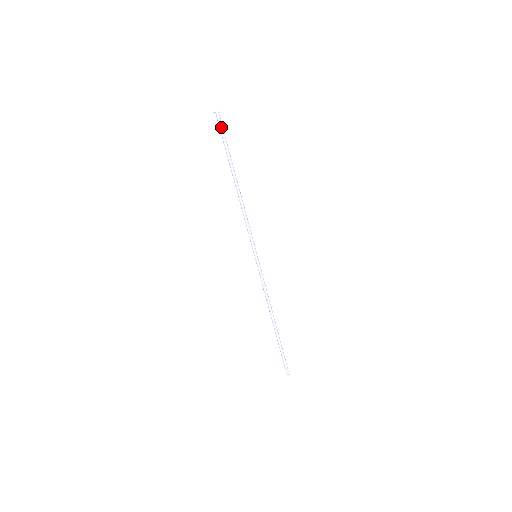
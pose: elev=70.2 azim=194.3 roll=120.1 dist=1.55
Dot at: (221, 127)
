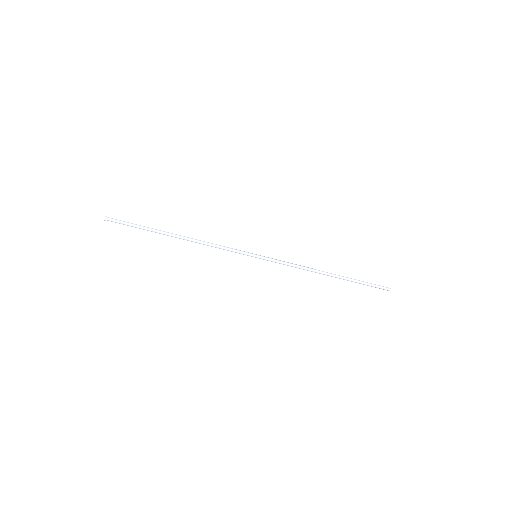
Dot at: (120, 223)
